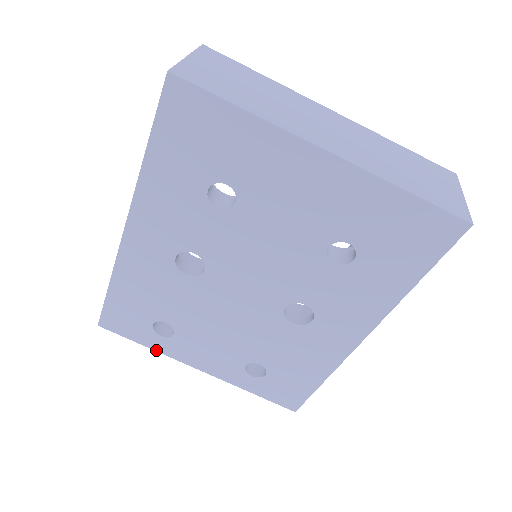
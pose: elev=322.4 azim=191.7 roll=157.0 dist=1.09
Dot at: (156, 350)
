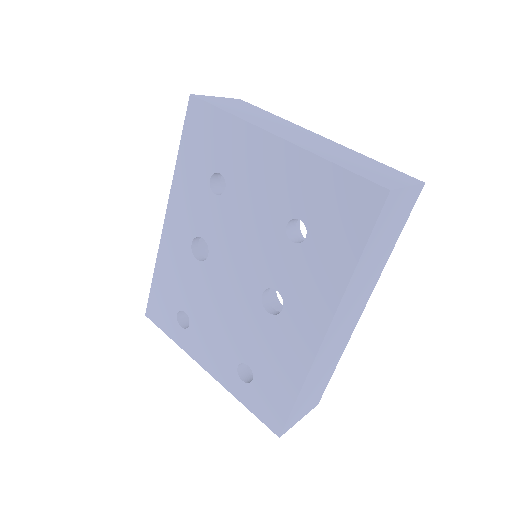
Dot at: (178, 344)
